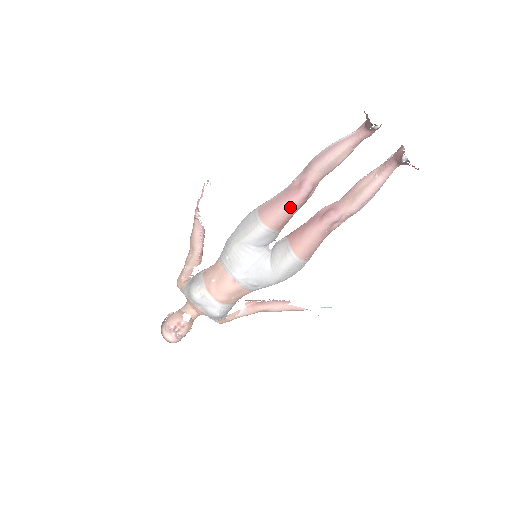
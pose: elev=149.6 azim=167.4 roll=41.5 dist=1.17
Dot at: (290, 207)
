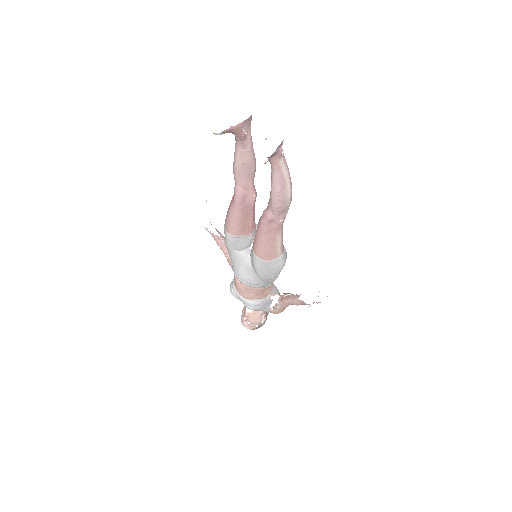
Dot at: (234, 214)
